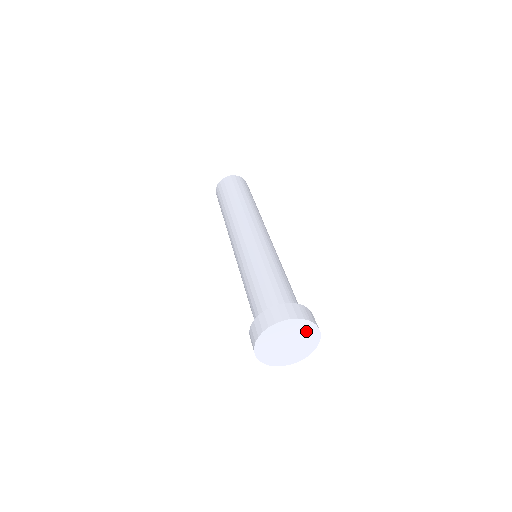
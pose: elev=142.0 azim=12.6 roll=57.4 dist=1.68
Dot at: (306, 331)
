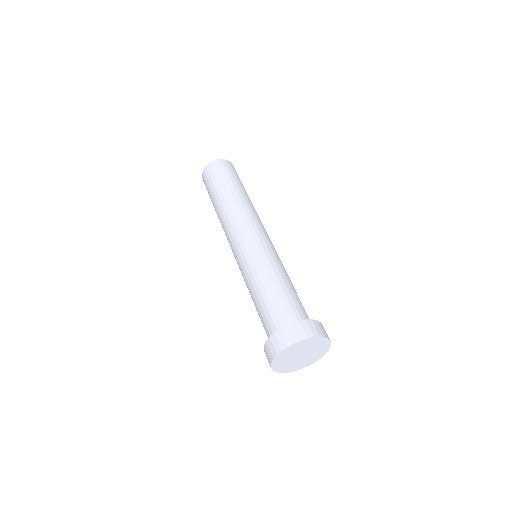
Dot at: (321, 348)
